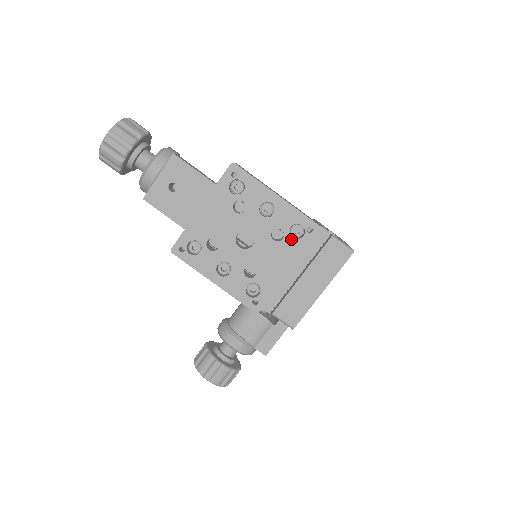
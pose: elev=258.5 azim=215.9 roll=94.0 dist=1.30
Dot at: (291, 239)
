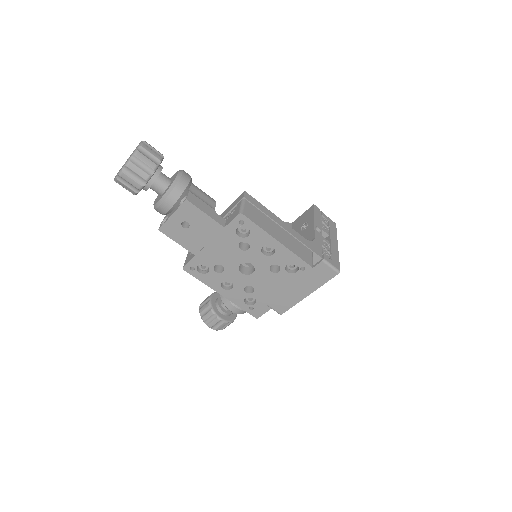
Dot at: (286, 273)
